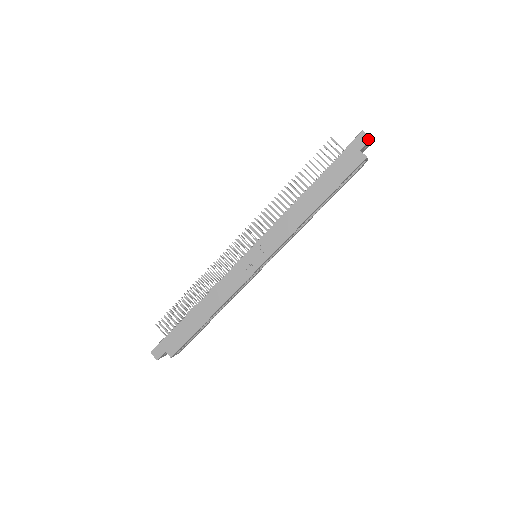
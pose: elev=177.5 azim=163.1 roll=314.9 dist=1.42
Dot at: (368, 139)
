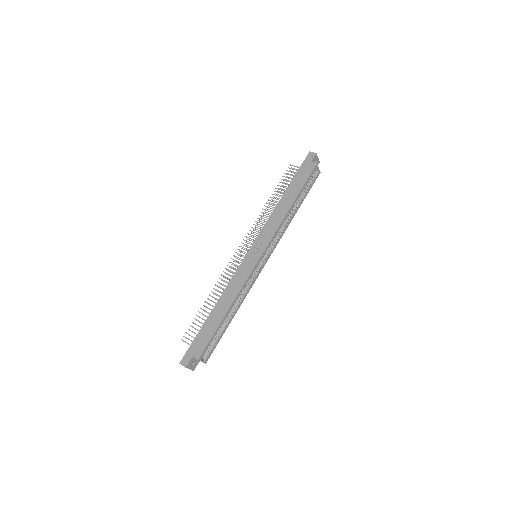
Dot at: (314, 154)
